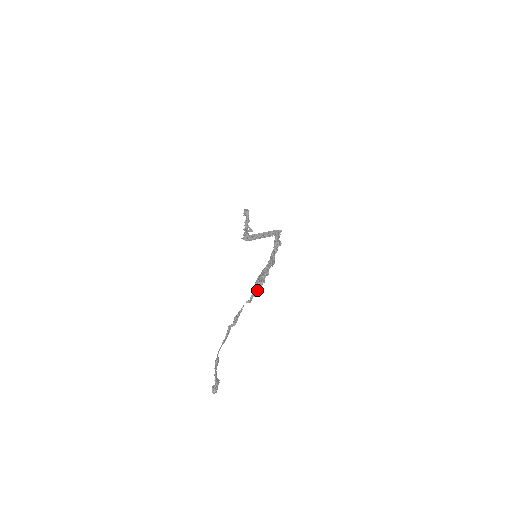
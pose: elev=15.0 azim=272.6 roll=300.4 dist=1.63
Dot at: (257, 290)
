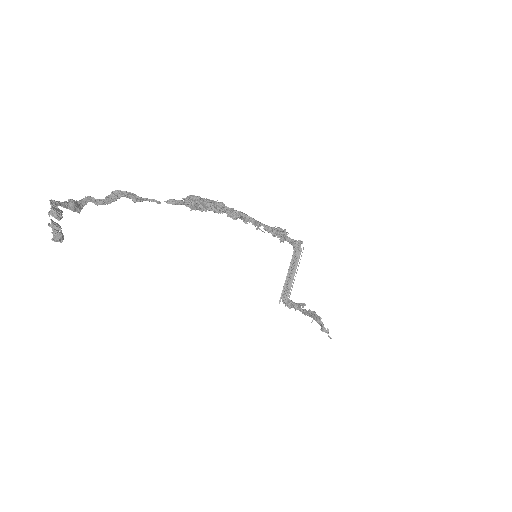
Dot at: (191, 201)
